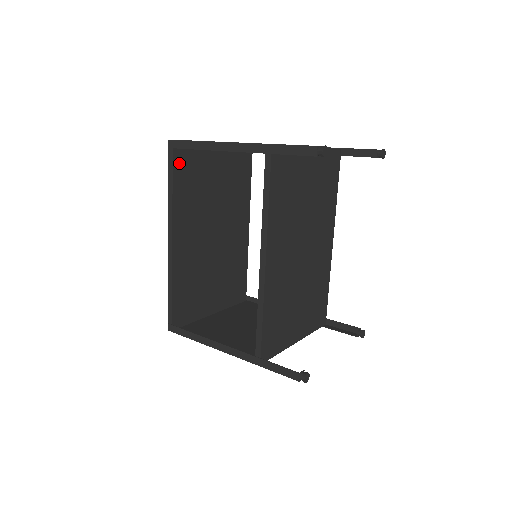
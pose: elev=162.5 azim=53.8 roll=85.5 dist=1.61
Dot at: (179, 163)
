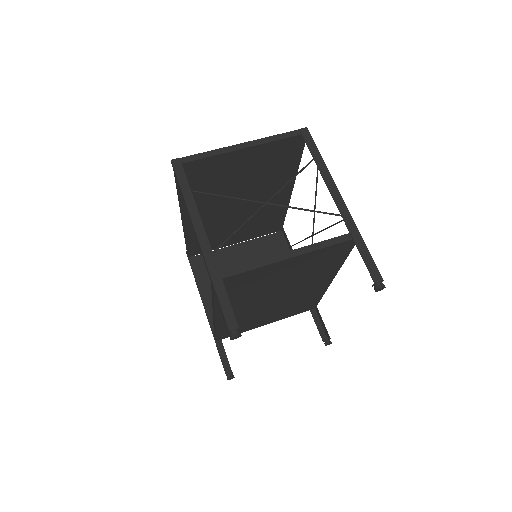
Dot at: occluded
